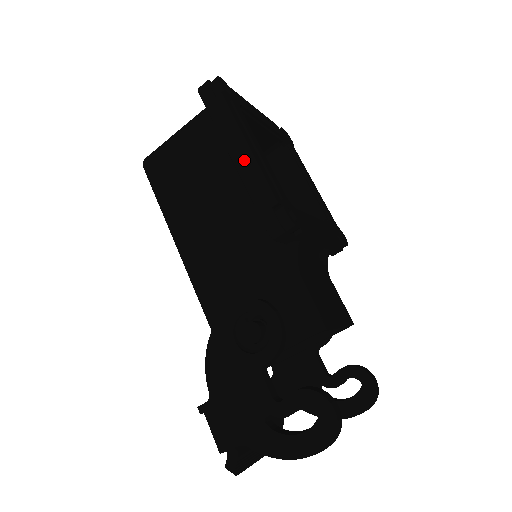
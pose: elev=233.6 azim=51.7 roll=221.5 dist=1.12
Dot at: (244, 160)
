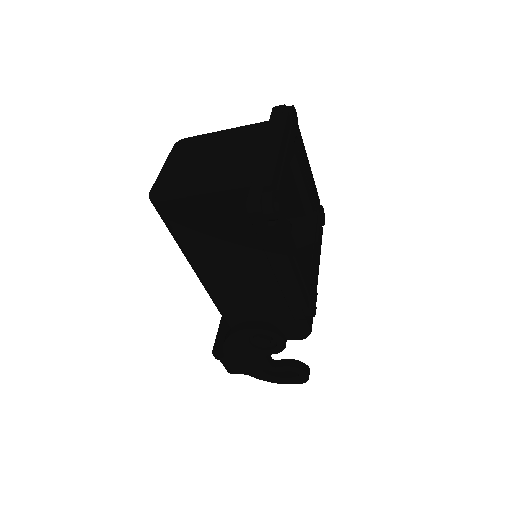
Dot at: (286, 278)
